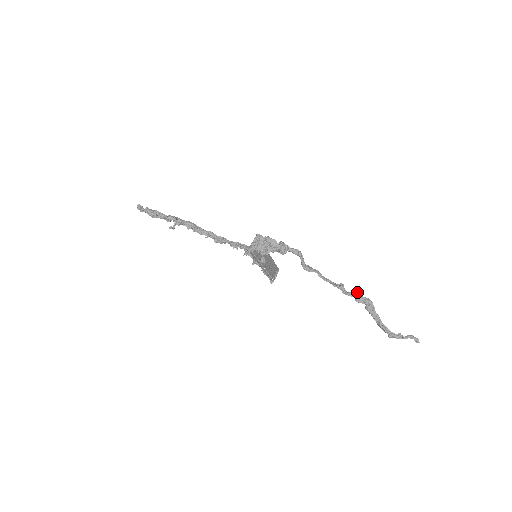
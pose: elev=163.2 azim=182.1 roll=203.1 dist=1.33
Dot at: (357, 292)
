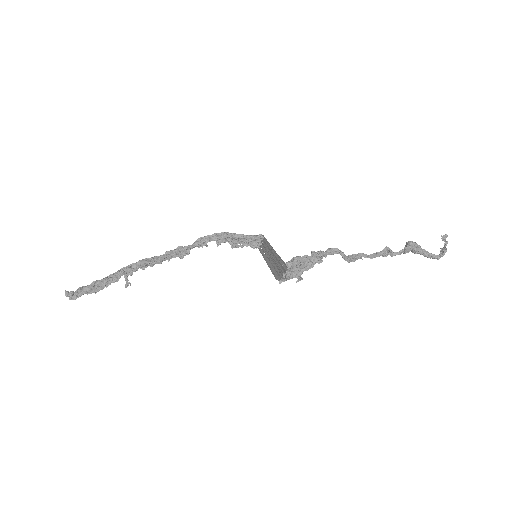
Dot at: (406, 248)
